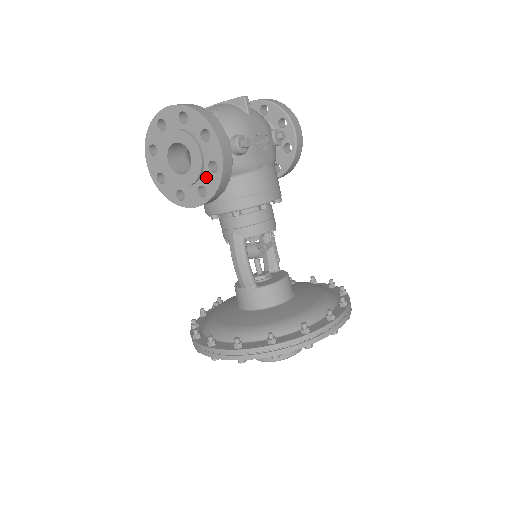
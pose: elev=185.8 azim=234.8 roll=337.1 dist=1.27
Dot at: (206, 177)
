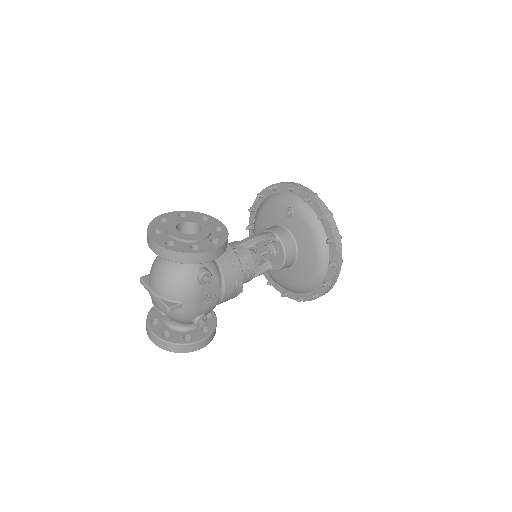
Dot at: occluded
